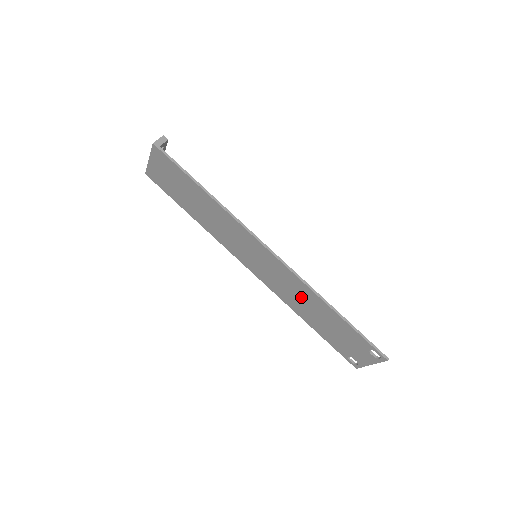
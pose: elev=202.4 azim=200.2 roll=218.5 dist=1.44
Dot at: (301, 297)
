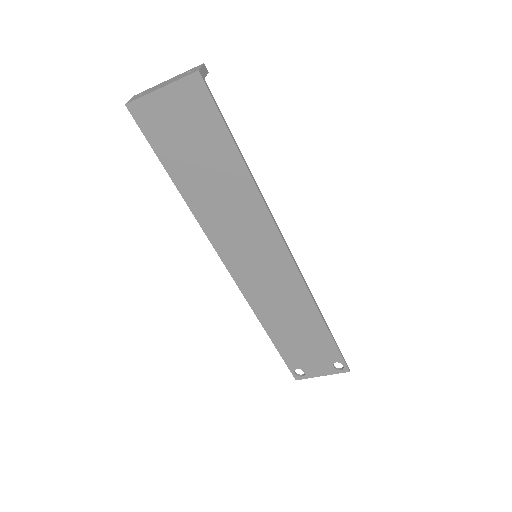
Dot at: (289, 308)
